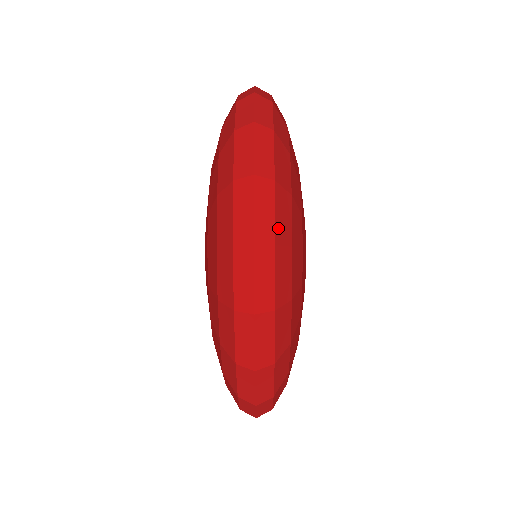
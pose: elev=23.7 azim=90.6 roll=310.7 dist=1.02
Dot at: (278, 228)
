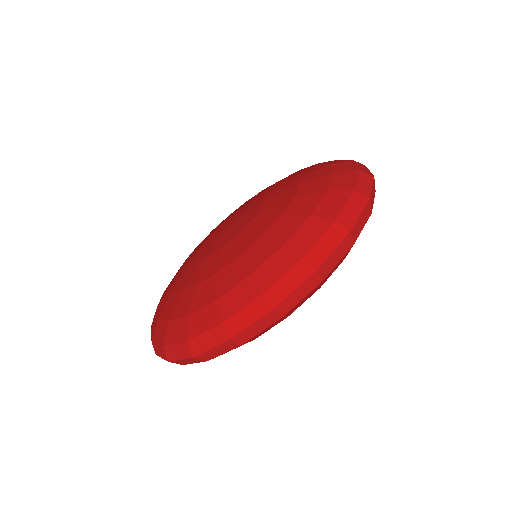
Dot at: (330, 272)
